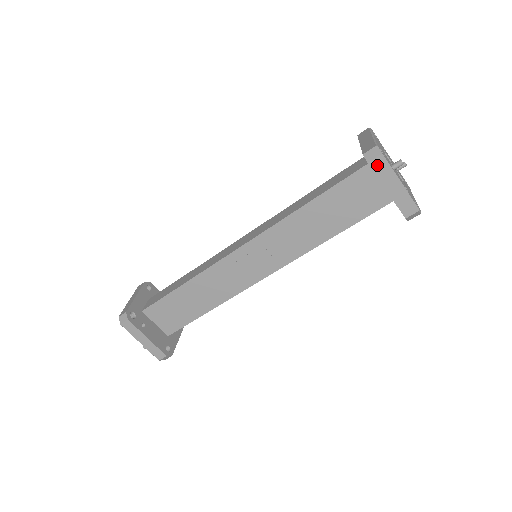
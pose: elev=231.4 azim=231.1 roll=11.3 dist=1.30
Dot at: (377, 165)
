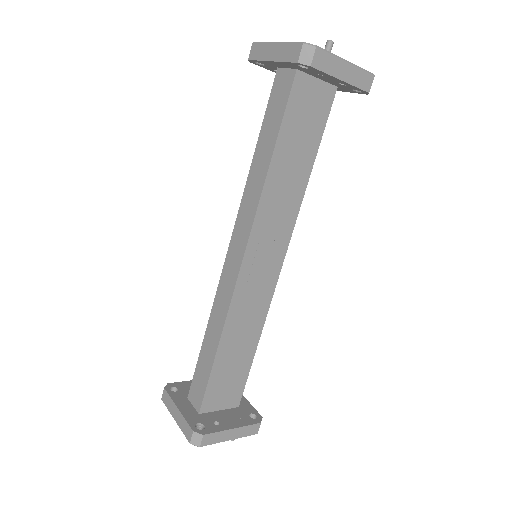
Dot at: (319, 61)
